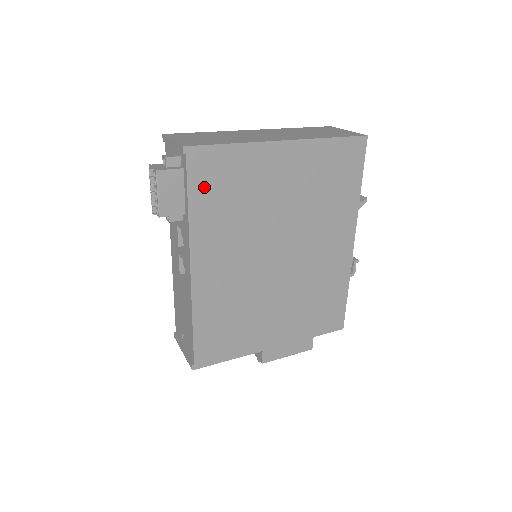
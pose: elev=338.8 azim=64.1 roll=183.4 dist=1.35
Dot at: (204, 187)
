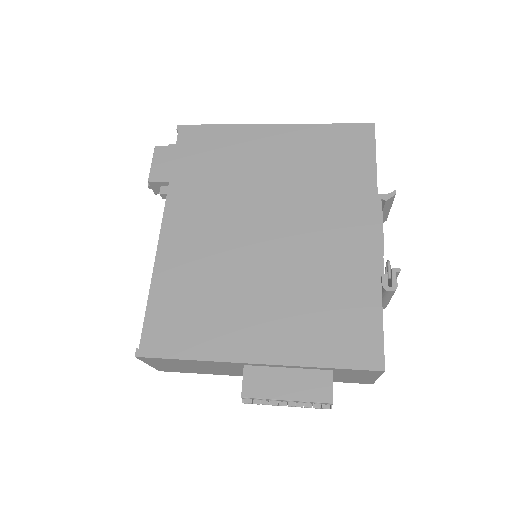
Dot at: (190, 155)
